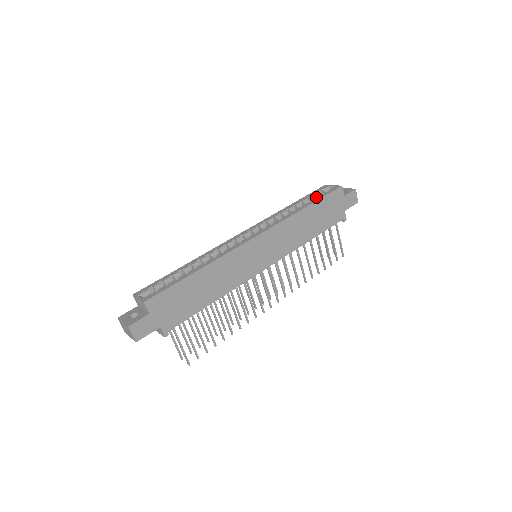
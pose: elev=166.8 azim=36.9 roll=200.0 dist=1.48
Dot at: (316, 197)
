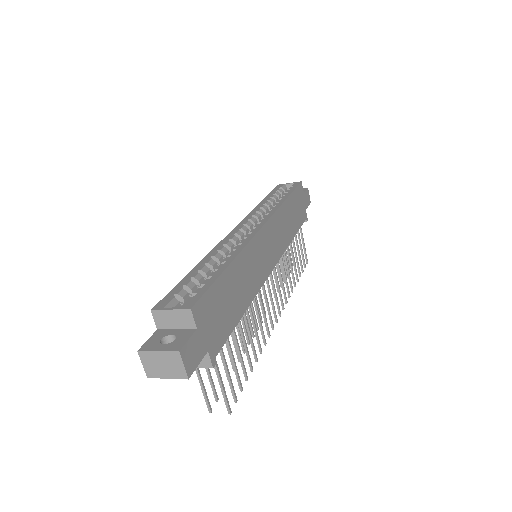
Dot at: (286, 191)
